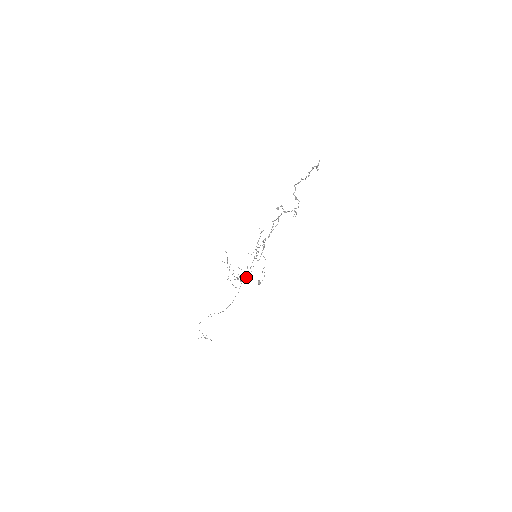
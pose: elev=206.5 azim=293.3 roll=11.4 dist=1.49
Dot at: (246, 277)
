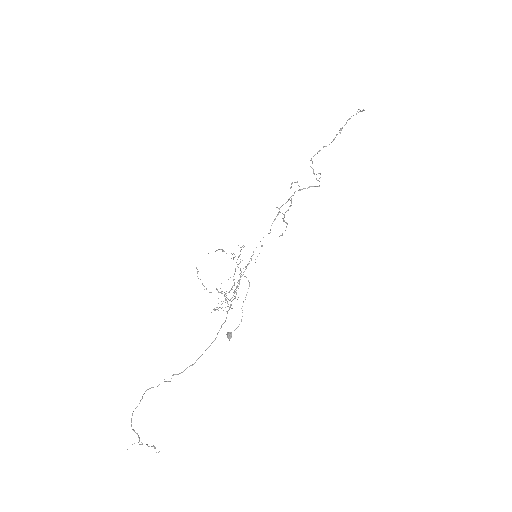
Dot at: (233, 299)
